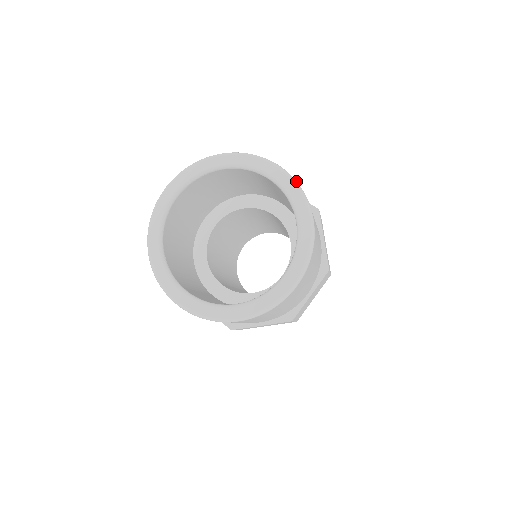
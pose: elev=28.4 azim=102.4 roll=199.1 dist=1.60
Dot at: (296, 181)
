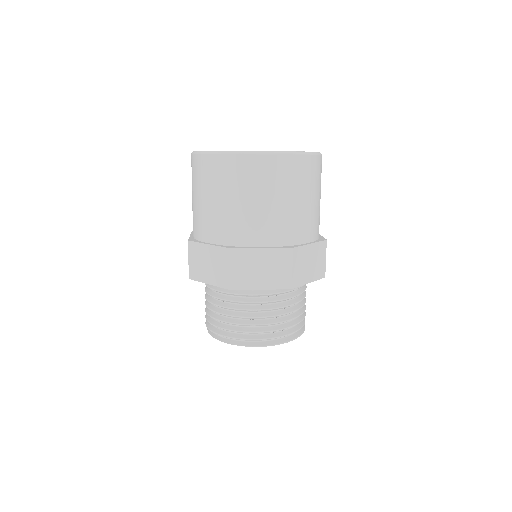
Dot at: occluded
